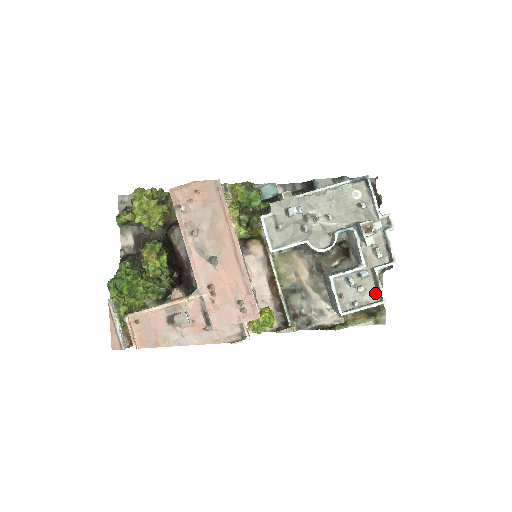
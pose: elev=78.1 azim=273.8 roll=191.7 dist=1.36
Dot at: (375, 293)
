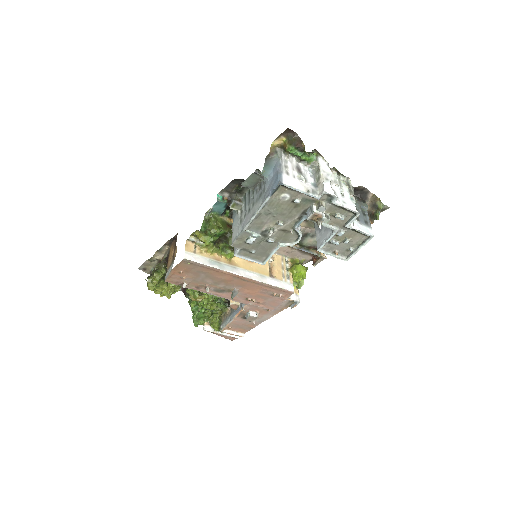
Dot at: (360, 235)
